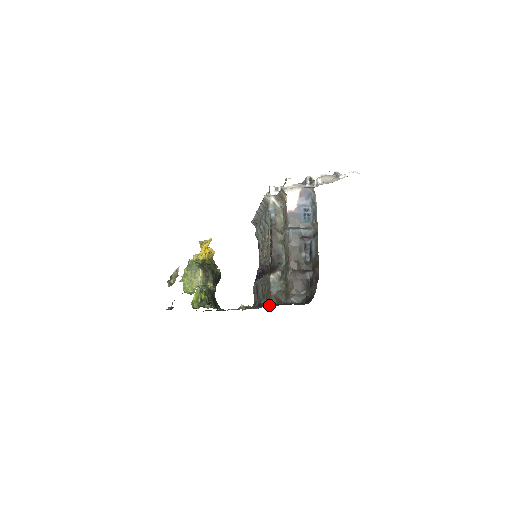
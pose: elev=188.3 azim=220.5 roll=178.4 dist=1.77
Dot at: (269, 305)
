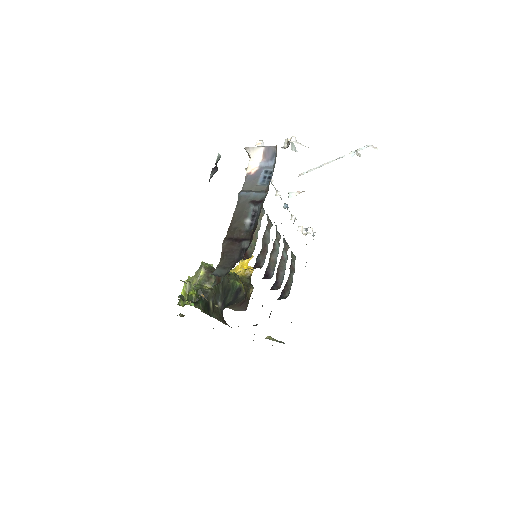
Dot at: occluded
